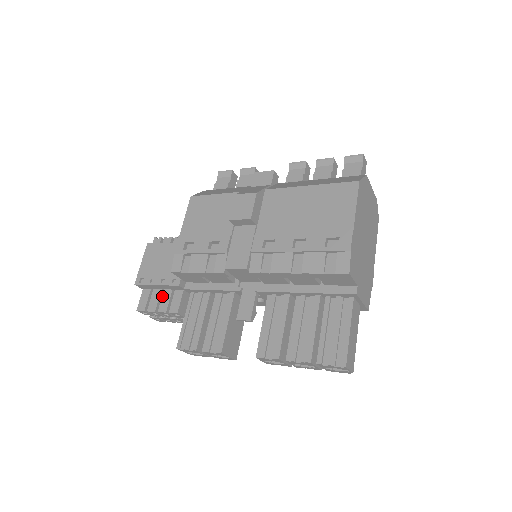
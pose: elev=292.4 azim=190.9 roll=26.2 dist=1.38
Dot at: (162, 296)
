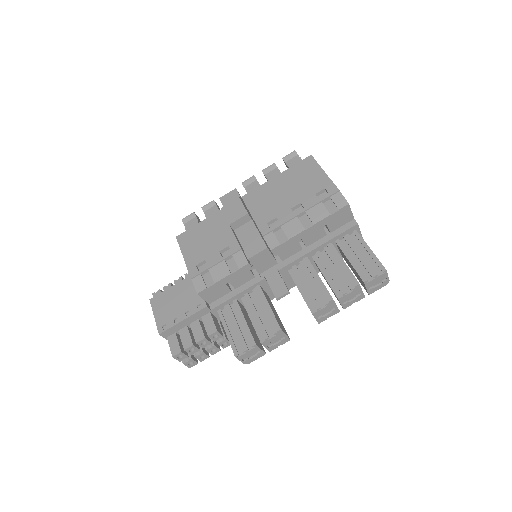
Dot at: occluded
